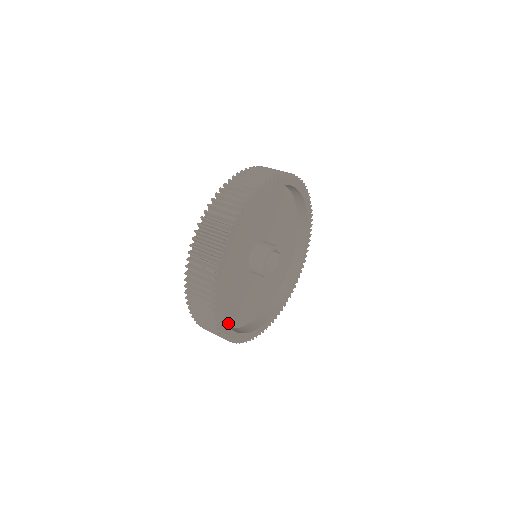
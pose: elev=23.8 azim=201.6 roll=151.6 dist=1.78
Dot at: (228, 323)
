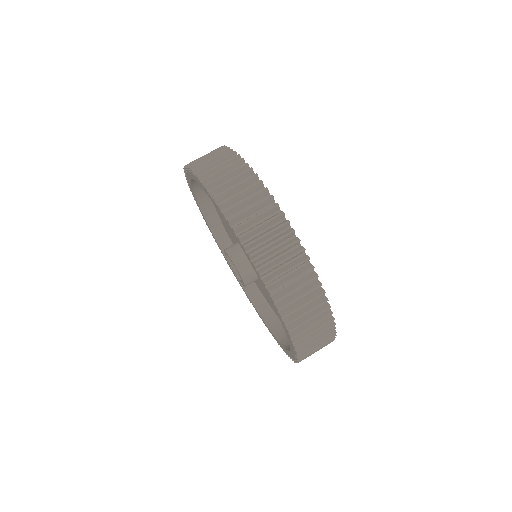
Dot at: occluded
